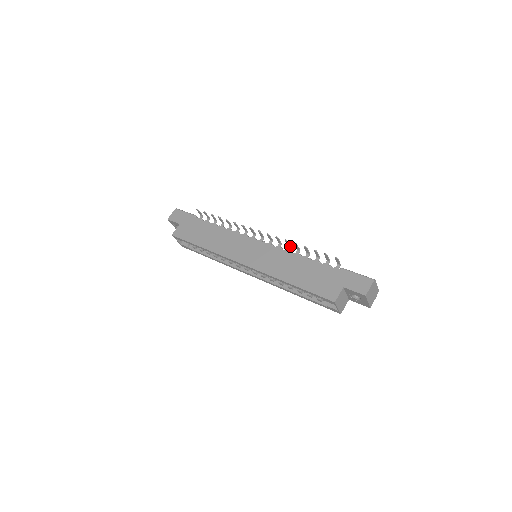
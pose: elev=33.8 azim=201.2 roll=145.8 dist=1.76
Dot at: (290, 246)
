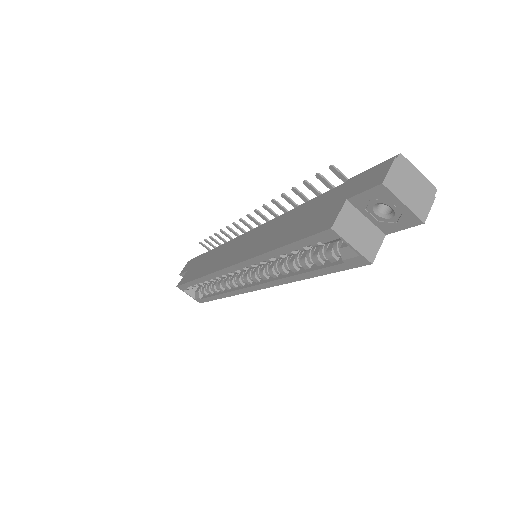
Dot at: (287, 210)
